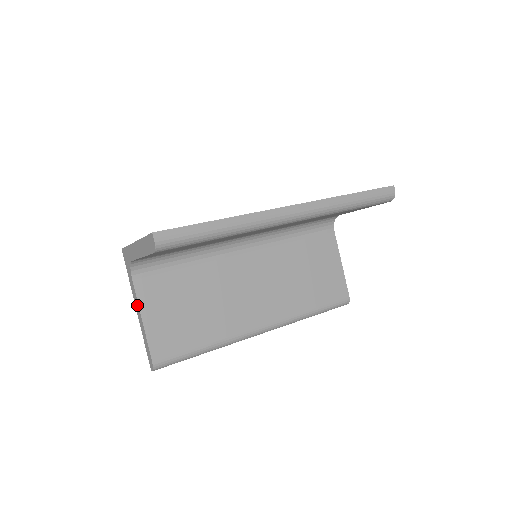
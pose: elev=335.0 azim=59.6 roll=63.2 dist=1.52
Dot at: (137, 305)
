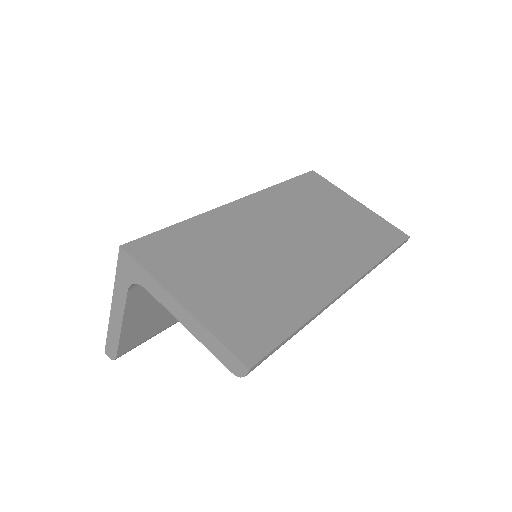
Dot at: (120, 309)
